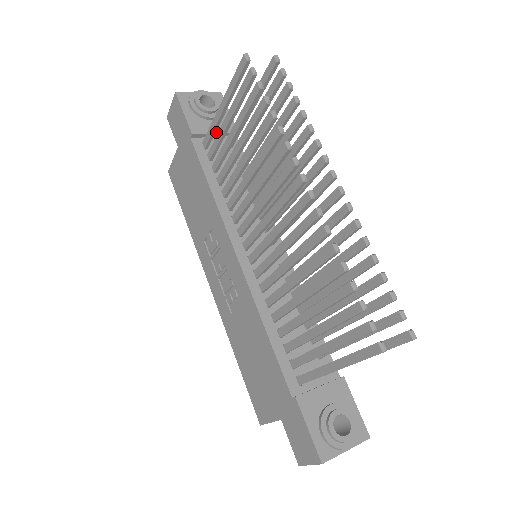
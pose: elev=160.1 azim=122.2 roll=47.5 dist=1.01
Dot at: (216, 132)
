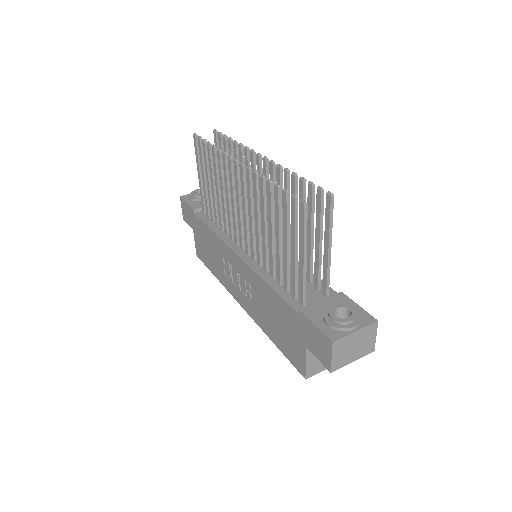
Dot at: occluded
